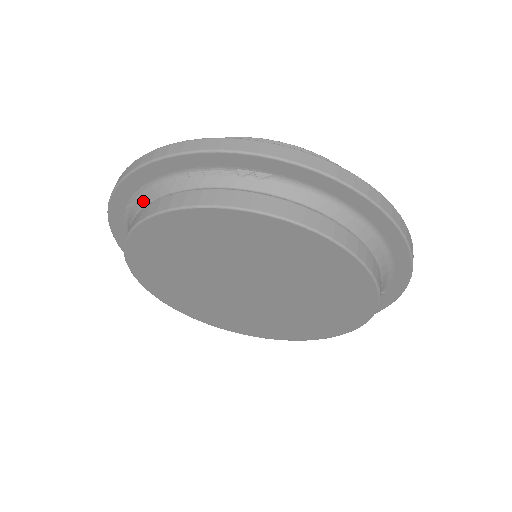
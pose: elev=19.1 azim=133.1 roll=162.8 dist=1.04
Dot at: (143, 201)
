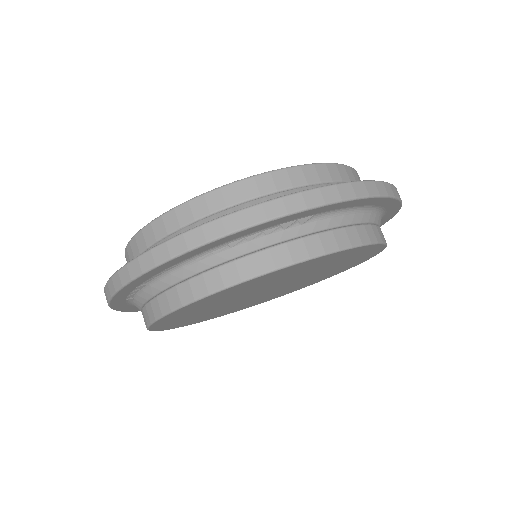
Dot at: (170, 280)
